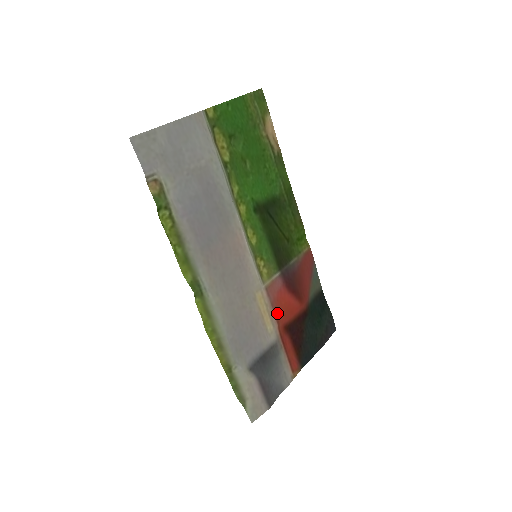
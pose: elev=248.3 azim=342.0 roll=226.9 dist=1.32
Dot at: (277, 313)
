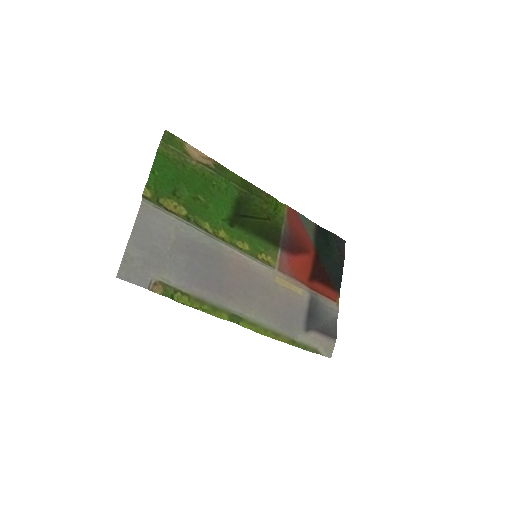
Dot at: (298, 278)
